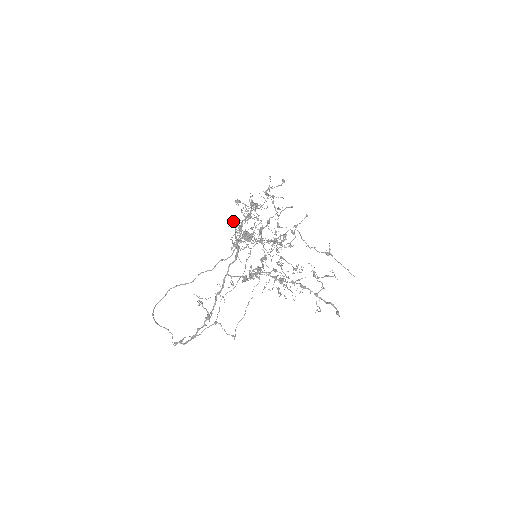
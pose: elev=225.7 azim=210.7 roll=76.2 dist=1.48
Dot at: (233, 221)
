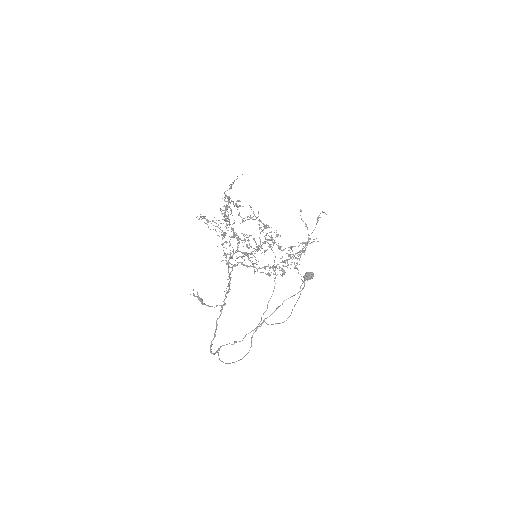
Dot at: occluded
